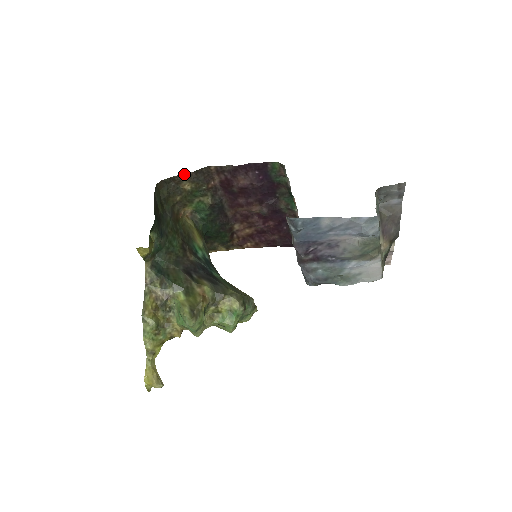
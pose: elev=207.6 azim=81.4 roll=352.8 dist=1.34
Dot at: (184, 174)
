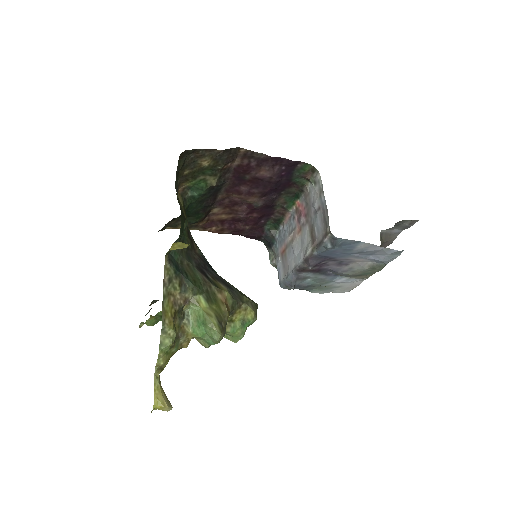
Dot at: (212, 149)
